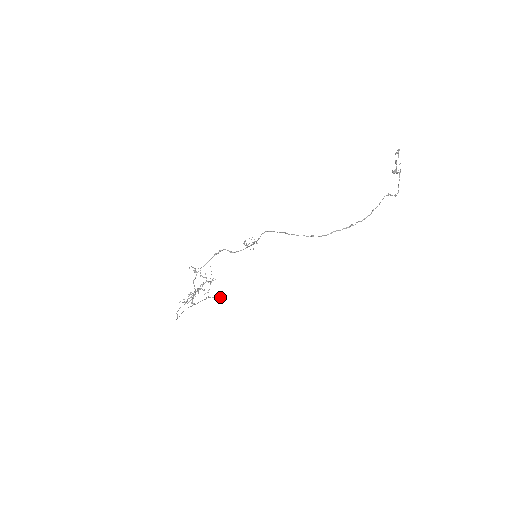
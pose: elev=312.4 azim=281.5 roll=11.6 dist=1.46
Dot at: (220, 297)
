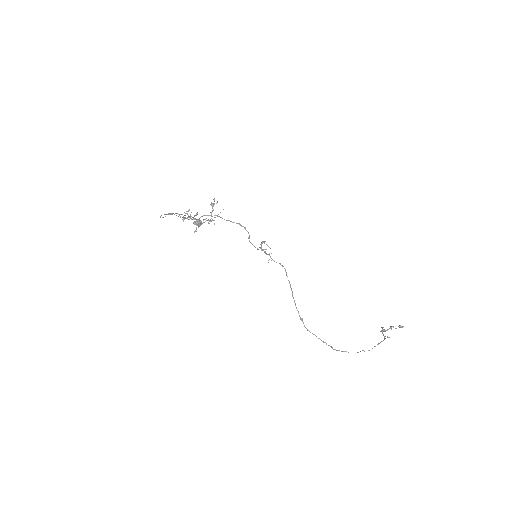
Dot at: (199, 224)
